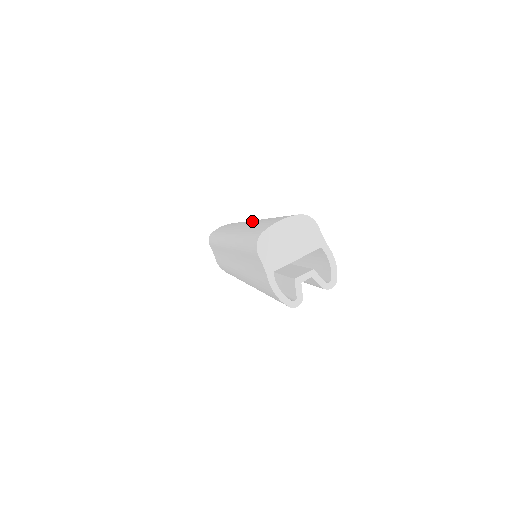
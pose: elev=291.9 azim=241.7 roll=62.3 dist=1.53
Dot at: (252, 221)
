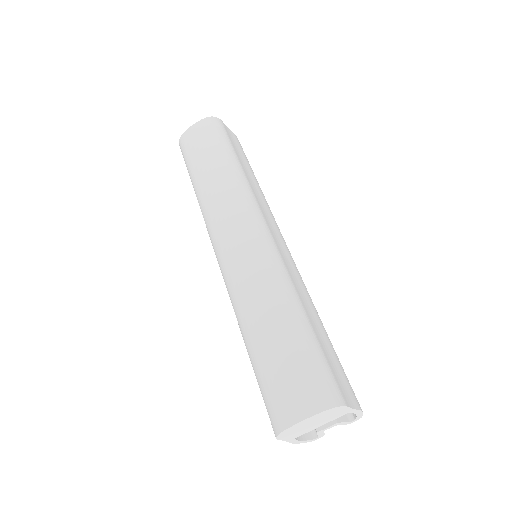
Dot at: (251, 259)
